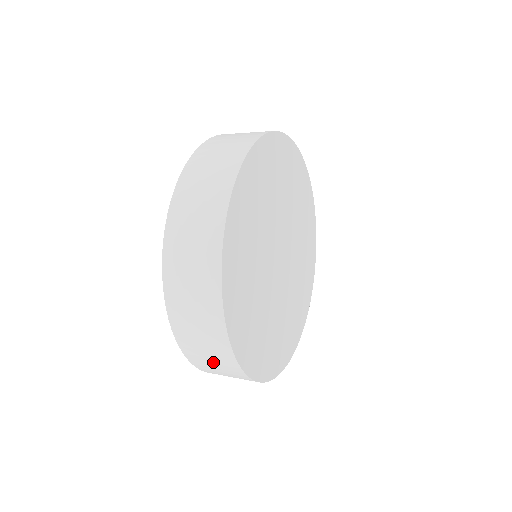
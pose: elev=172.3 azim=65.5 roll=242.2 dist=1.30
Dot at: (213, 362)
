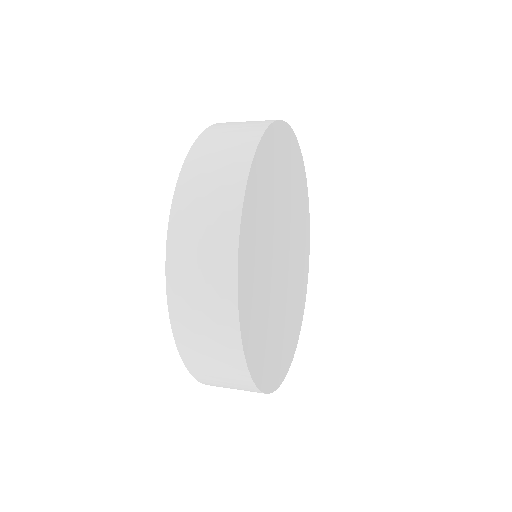
Dot at: (201, 279)
